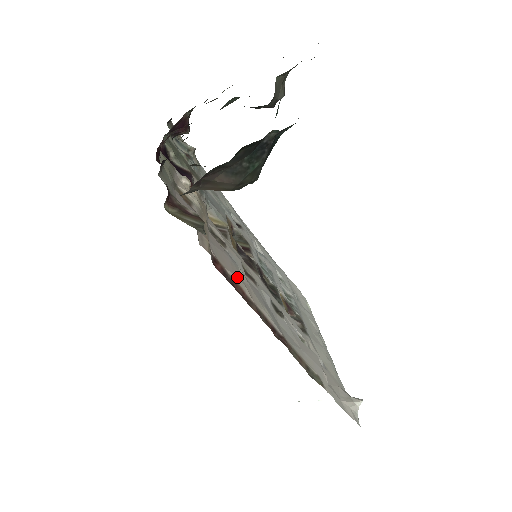
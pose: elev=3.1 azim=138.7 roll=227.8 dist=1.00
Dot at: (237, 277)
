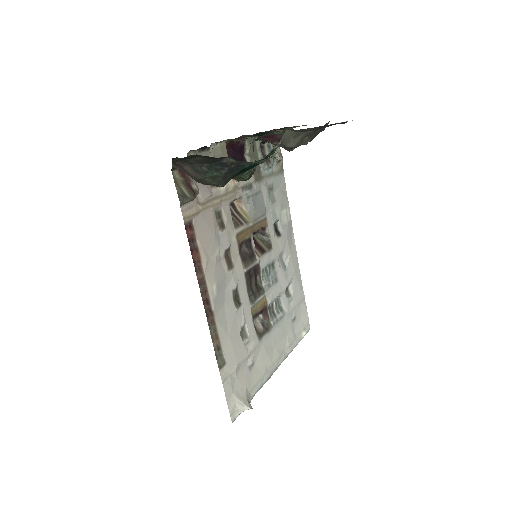
Dot at: (205, 250)
